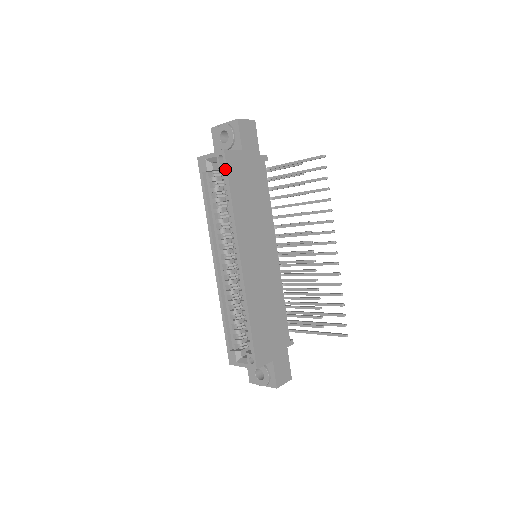
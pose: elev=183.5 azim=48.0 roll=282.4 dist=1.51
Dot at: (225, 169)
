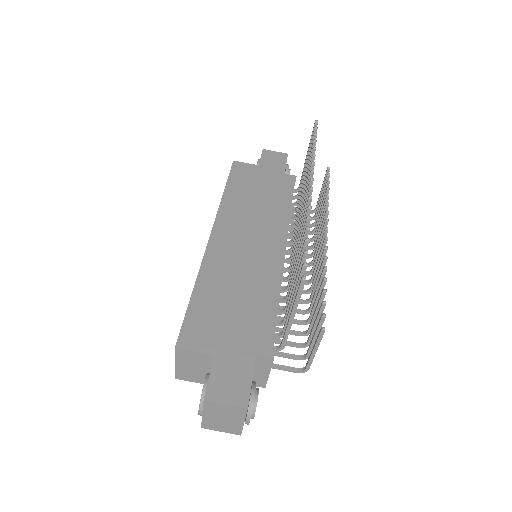
Dot at: (230, 173)
